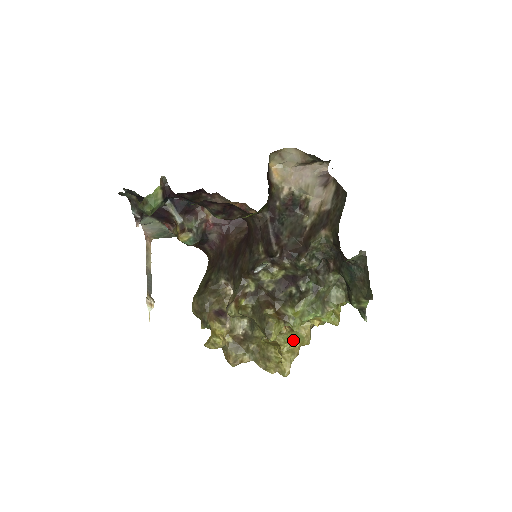
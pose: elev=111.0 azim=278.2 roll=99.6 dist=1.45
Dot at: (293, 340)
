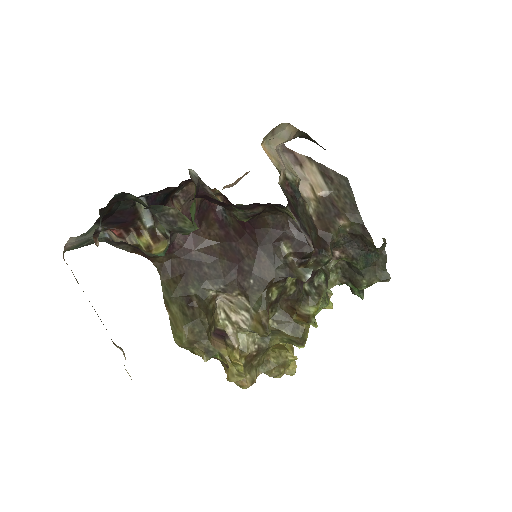
Dot at: occluded
